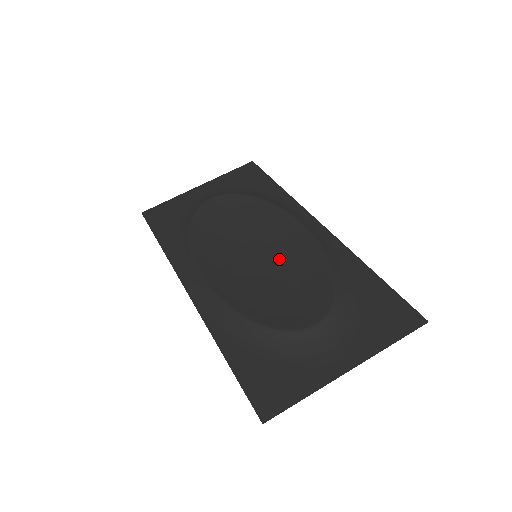
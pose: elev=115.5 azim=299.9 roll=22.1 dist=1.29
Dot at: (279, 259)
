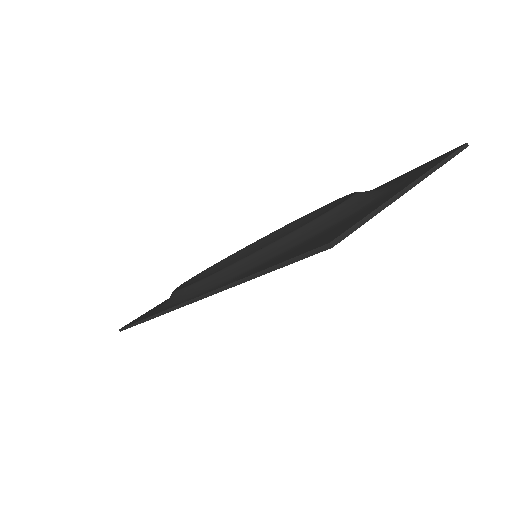
Dot at: occluded
